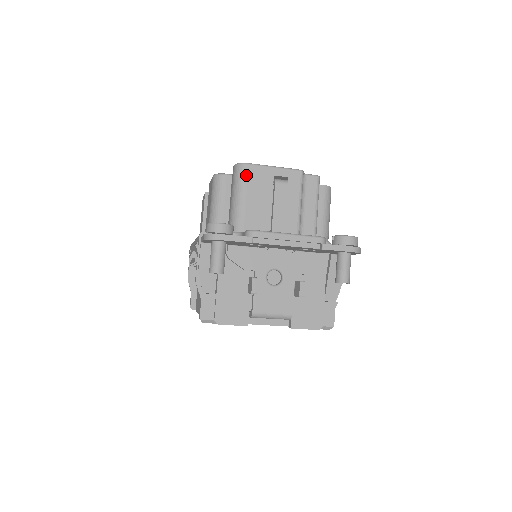
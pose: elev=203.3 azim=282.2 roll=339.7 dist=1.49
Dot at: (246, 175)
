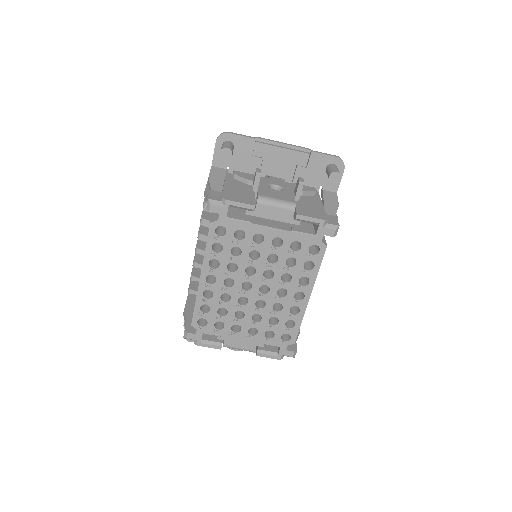
Dot at: occluded
